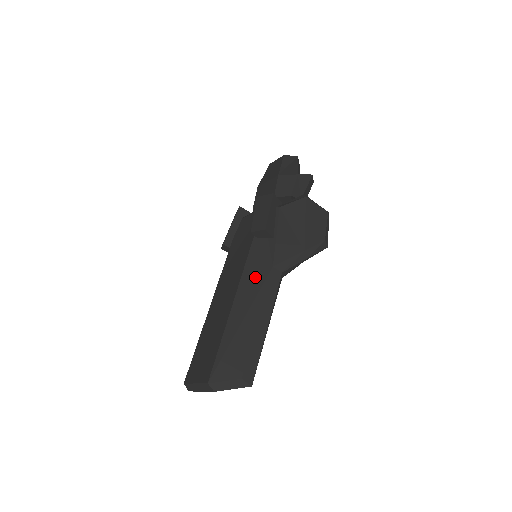
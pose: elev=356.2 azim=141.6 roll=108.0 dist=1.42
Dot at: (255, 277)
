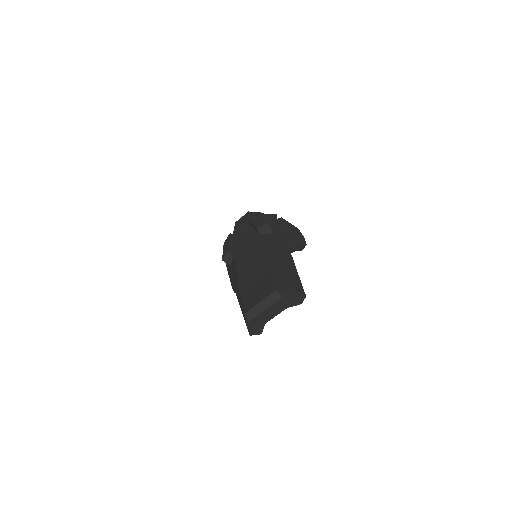
Dot at: (273, 247)
